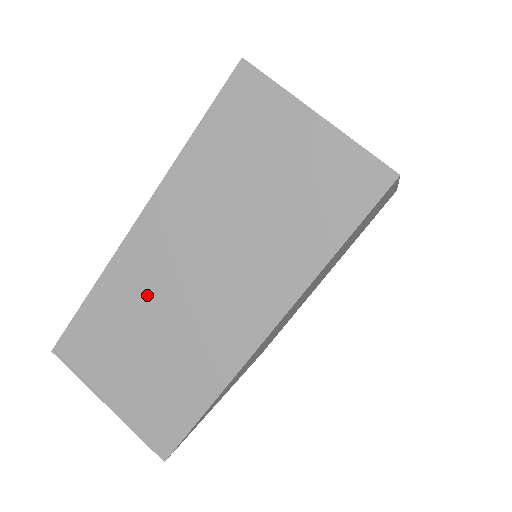
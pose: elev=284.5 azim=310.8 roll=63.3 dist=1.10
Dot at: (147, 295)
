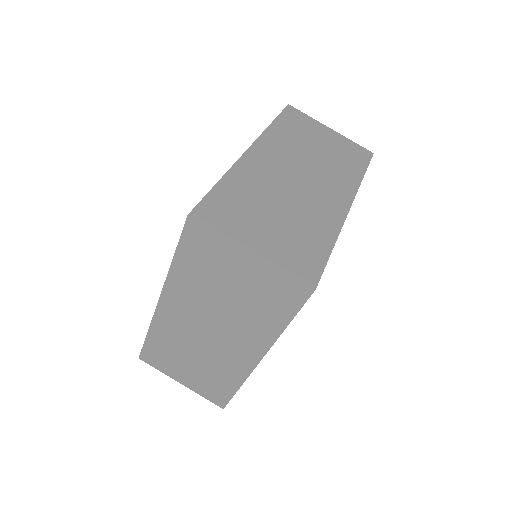
Dot at: (181, 338)
